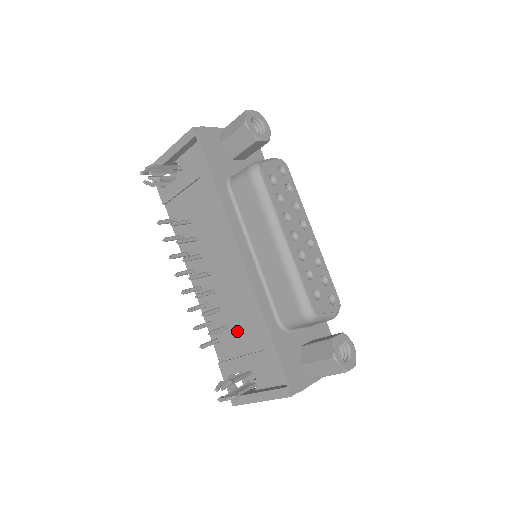
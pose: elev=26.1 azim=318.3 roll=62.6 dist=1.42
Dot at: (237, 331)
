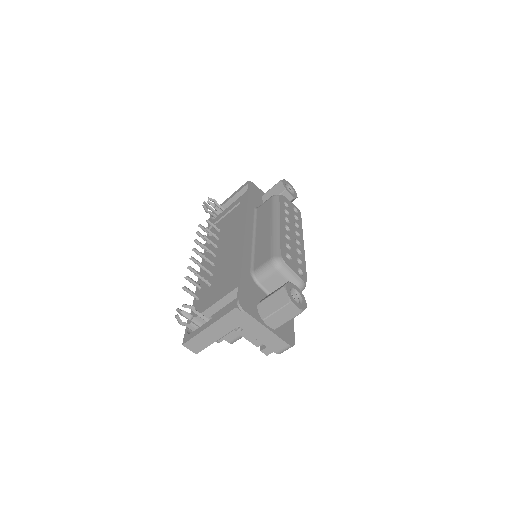
Dot at: (217, 283)
